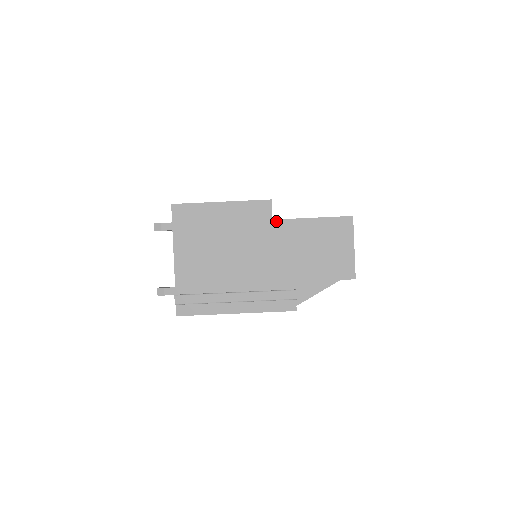
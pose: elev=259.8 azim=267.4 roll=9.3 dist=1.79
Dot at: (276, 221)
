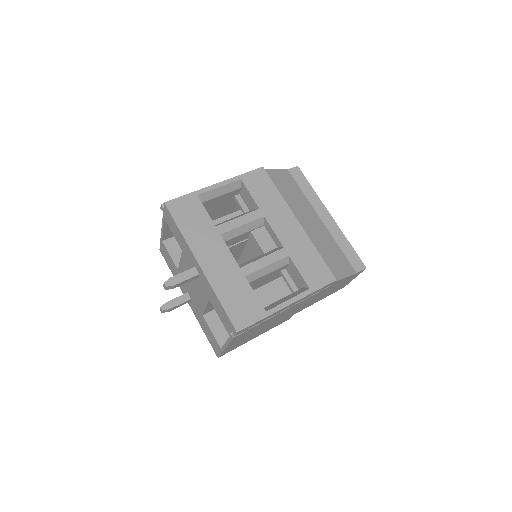
Dot at: occluded
